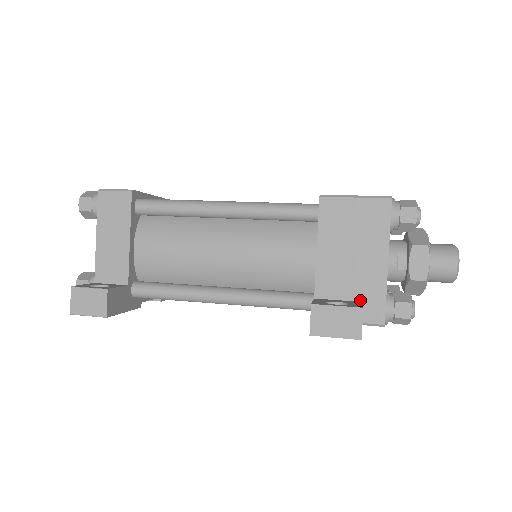
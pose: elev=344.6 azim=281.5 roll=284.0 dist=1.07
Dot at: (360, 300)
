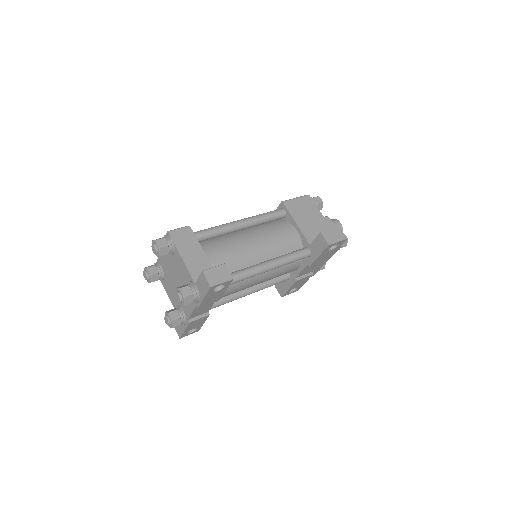
Dot at: occluded
